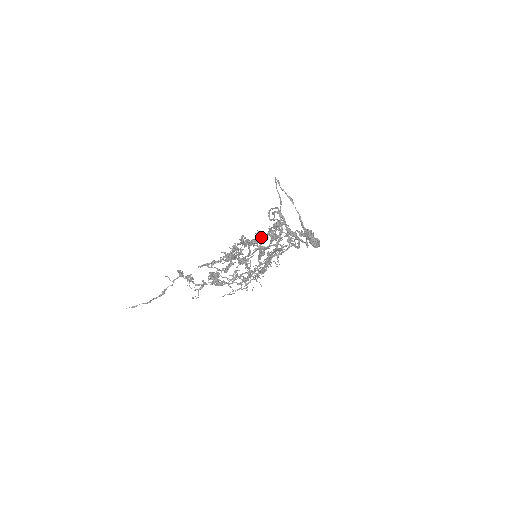
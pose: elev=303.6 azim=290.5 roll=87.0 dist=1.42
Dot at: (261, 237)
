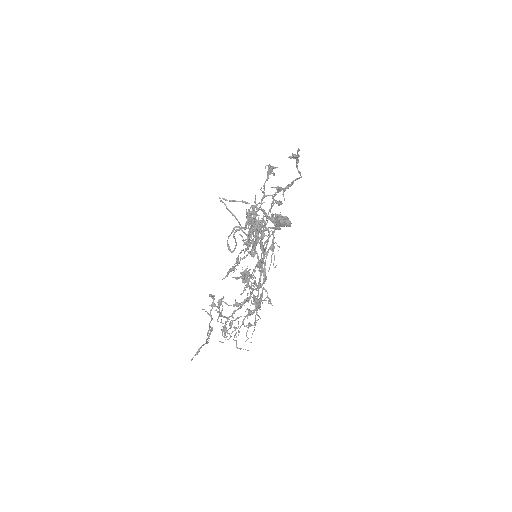
Dot at: (258, 209)
